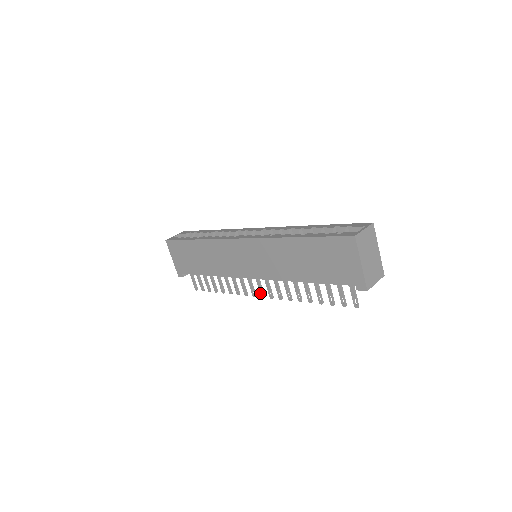
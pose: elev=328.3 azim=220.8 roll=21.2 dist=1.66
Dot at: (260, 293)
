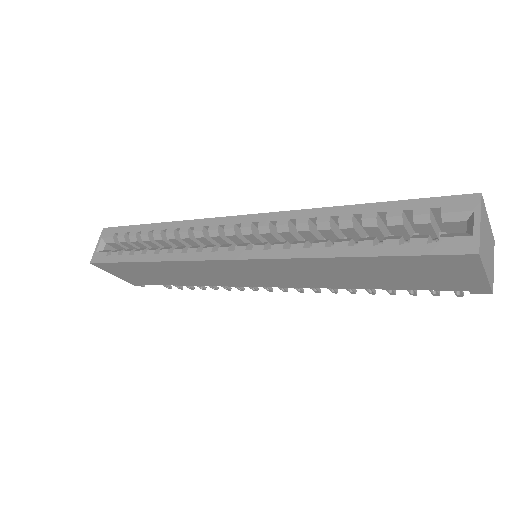
Dot at: (280, 289)
